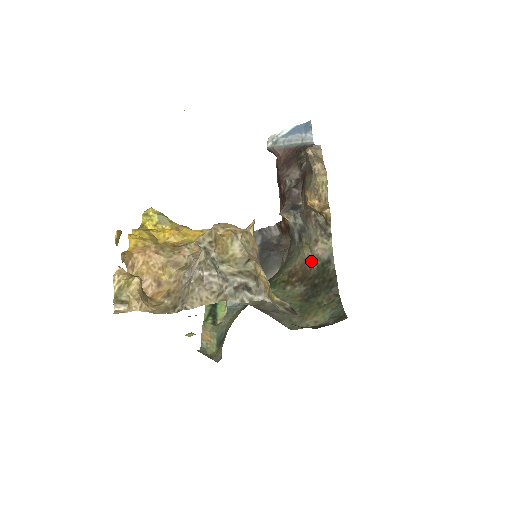
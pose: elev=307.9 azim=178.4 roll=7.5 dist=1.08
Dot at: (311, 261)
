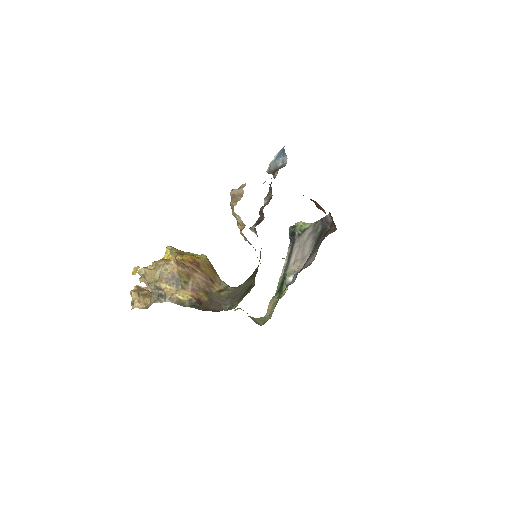
Dot at: (259, 261)
